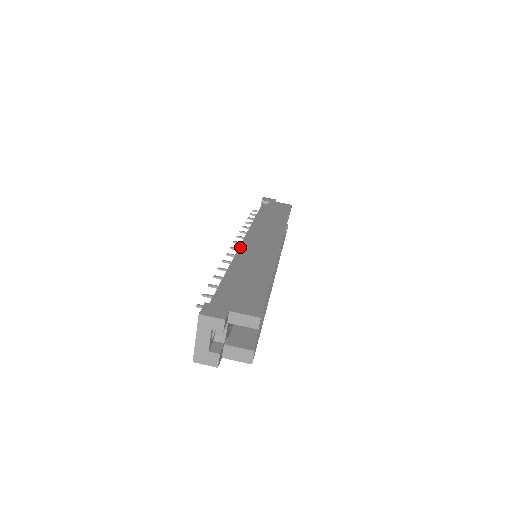
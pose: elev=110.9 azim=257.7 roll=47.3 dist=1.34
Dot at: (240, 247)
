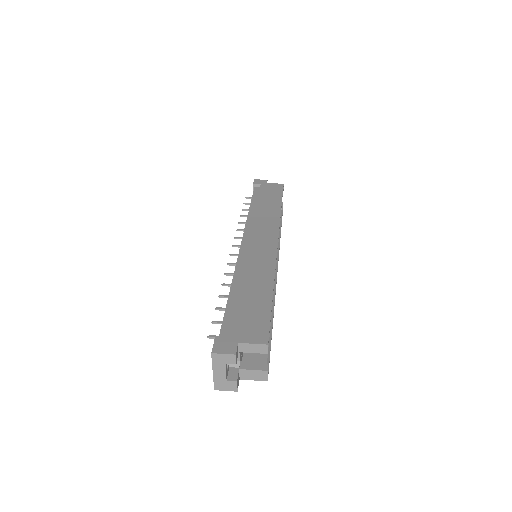
Dot at: (239, 254)
